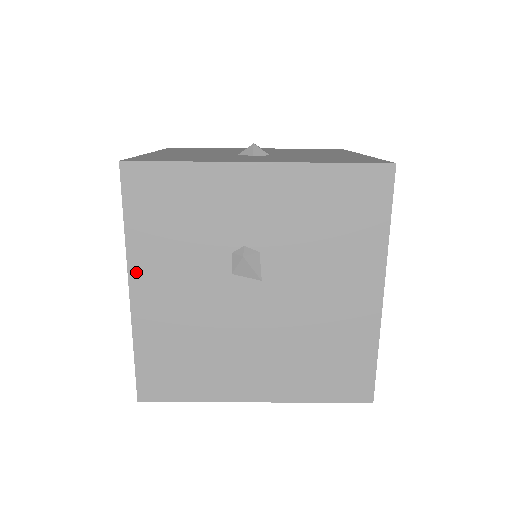
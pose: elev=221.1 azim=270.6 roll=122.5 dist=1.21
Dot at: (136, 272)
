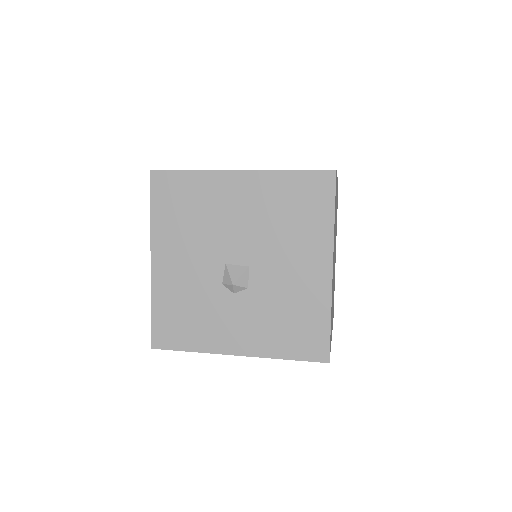
Dot at: occluded
